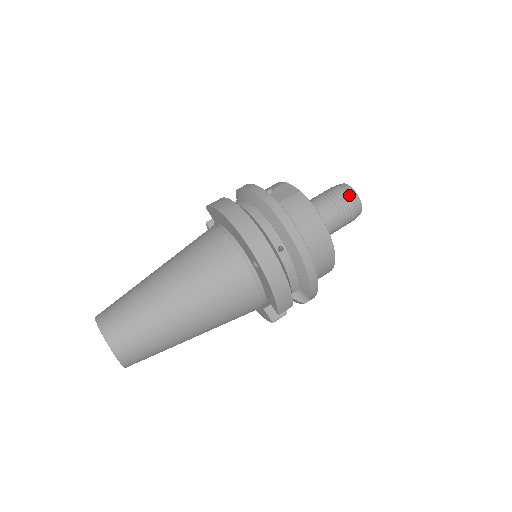
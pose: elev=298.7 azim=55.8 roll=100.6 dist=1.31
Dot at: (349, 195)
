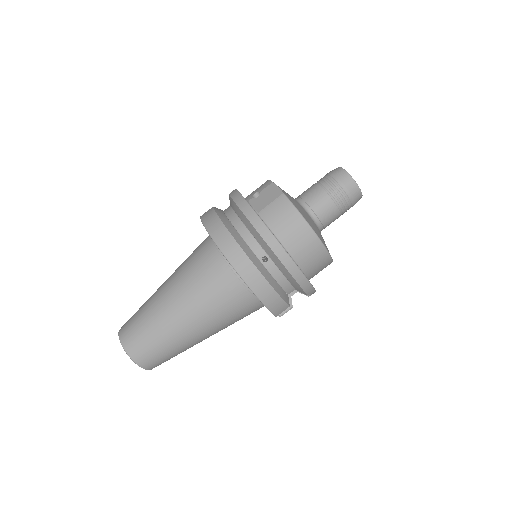
Dot at: (343, 182)
